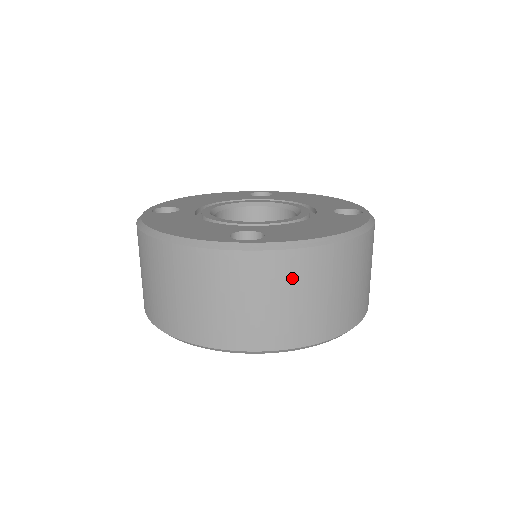
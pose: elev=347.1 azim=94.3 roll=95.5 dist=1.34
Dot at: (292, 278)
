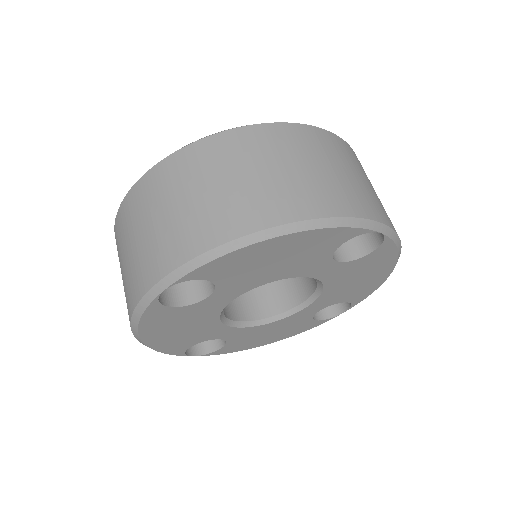
Dot at: occluded
